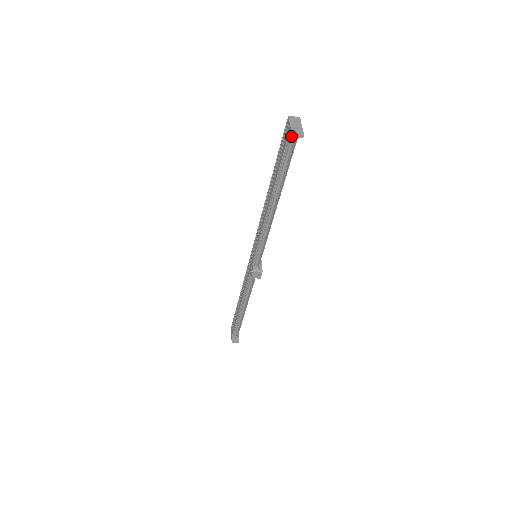
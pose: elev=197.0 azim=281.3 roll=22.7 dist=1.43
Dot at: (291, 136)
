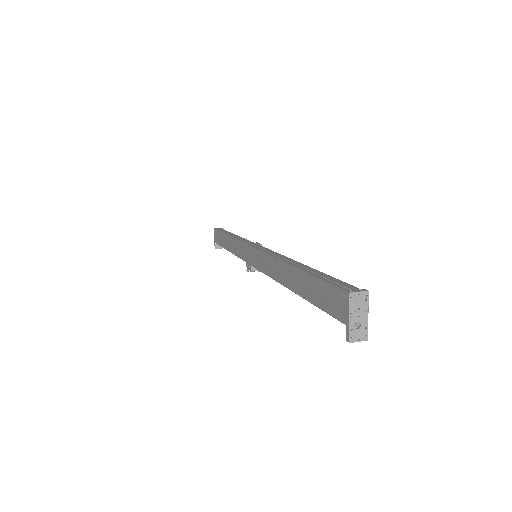
Dot at: occluded
